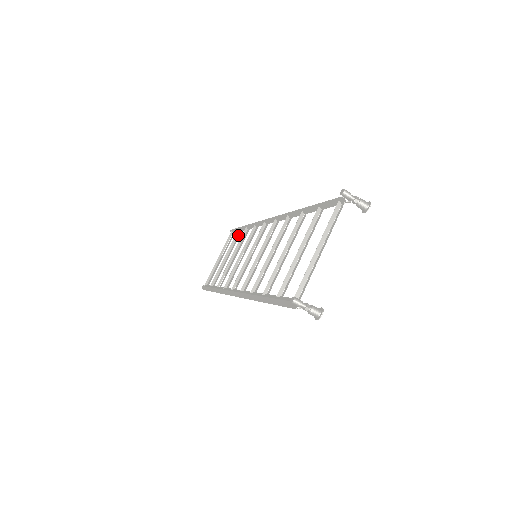
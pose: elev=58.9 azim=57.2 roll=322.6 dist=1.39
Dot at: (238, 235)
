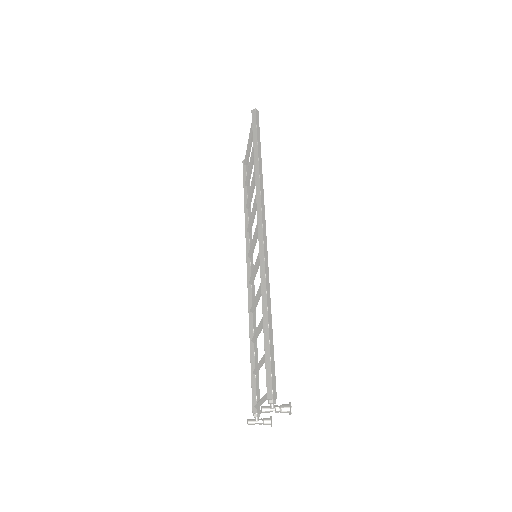
Dot at: occluded
